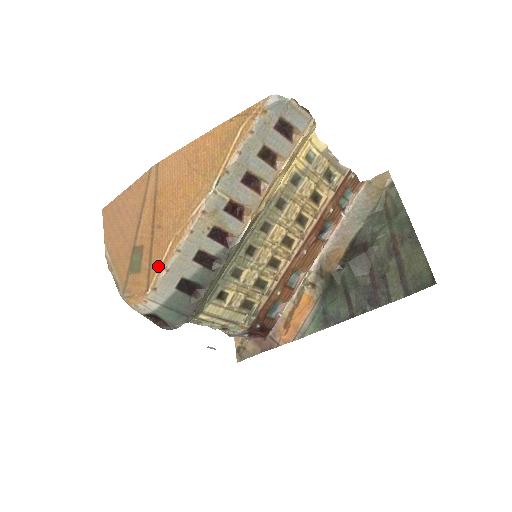
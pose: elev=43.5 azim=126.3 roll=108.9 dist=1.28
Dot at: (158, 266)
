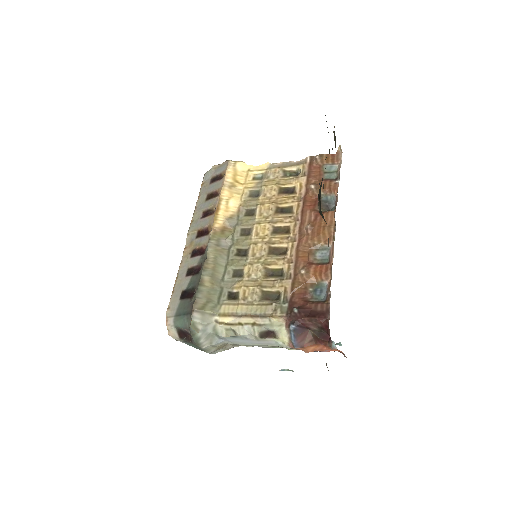
Dot at: occluded
